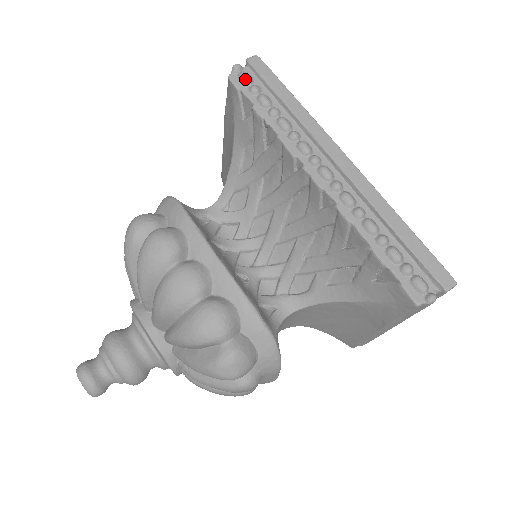
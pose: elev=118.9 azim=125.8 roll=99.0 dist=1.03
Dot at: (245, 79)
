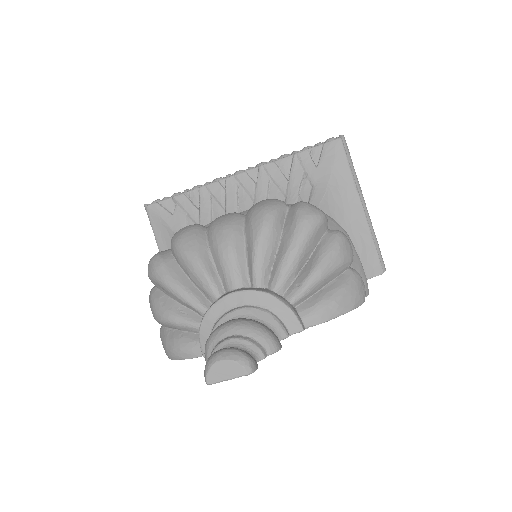
Dot at: (157, 200)
